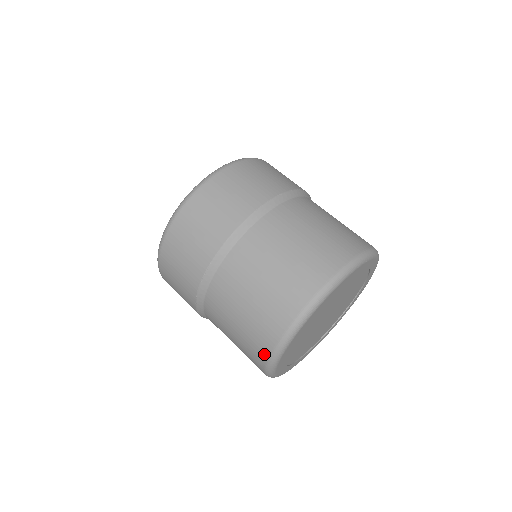
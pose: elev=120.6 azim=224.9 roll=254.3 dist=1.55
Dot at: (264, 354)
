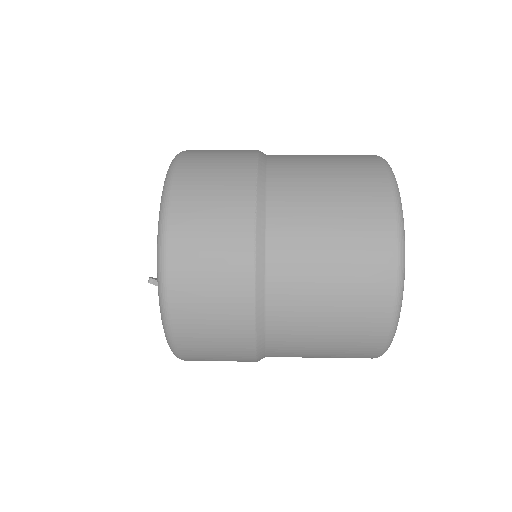
Dot at: (385, 199)
